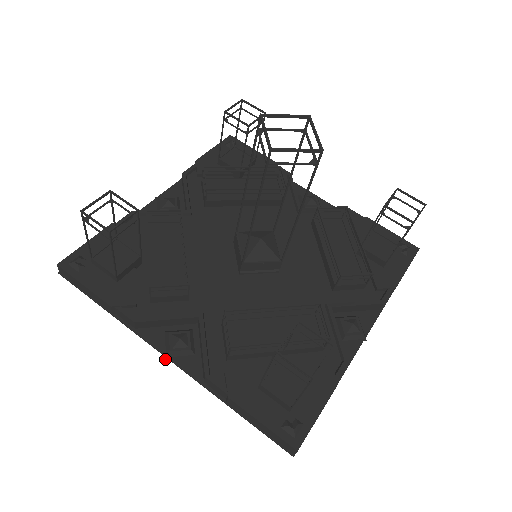
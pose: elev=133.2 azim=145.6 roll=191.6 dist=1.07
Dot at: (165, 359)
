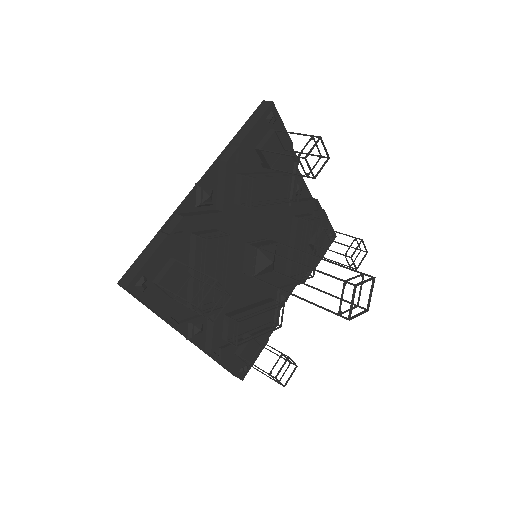
Dot at: occluded
